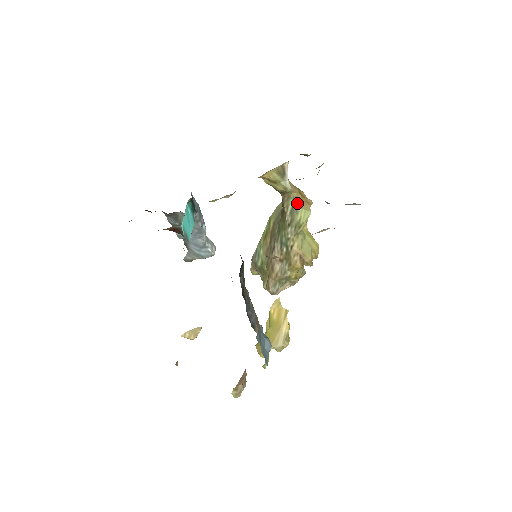
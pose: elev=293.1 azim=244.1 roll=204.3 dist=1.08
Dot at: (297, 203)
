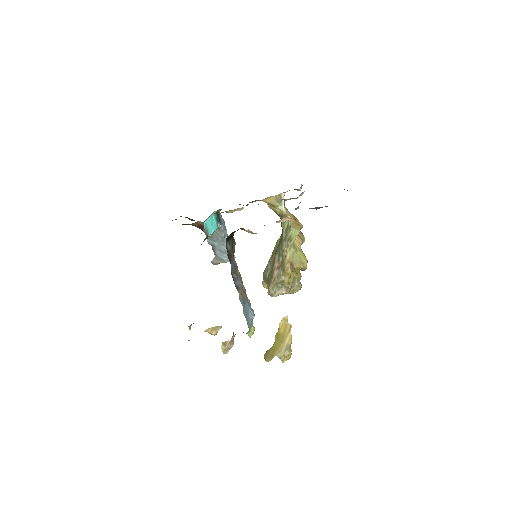
Dot at: (290, 224)
